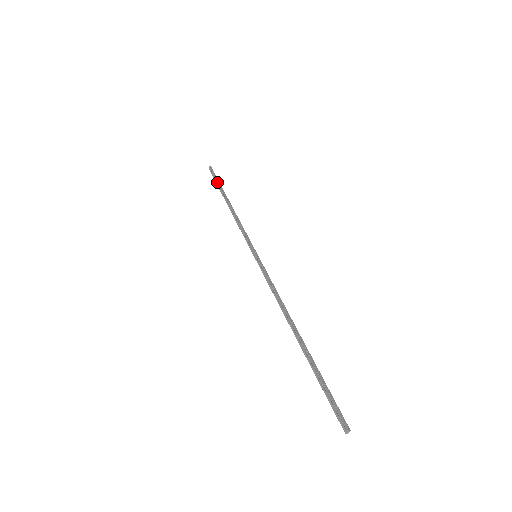
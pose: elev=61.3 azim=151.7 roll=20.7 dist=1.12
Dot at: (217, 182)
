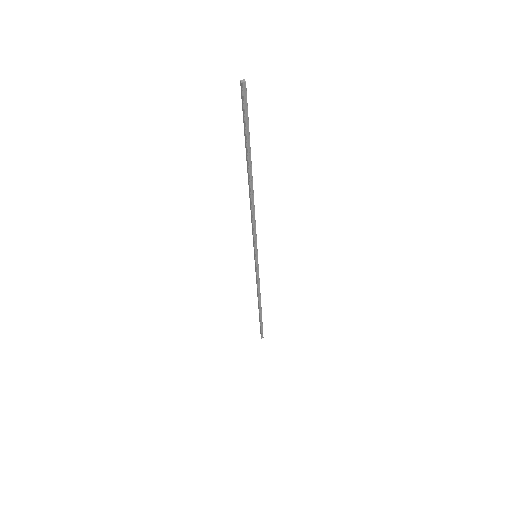
Dot at: (261, 321)
